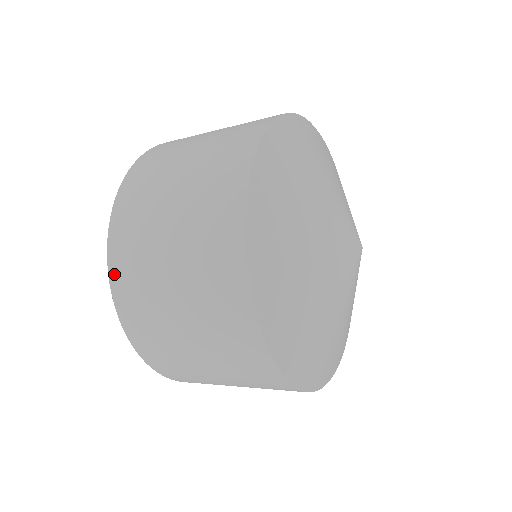
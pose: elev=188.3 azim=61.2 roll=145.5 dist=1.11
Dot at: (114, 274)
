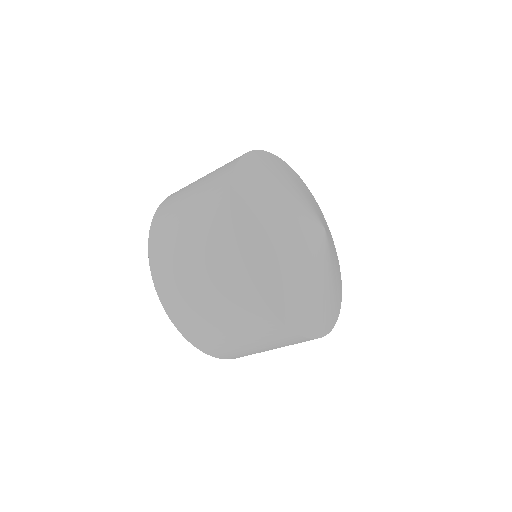
Dot at: (187, 335)
